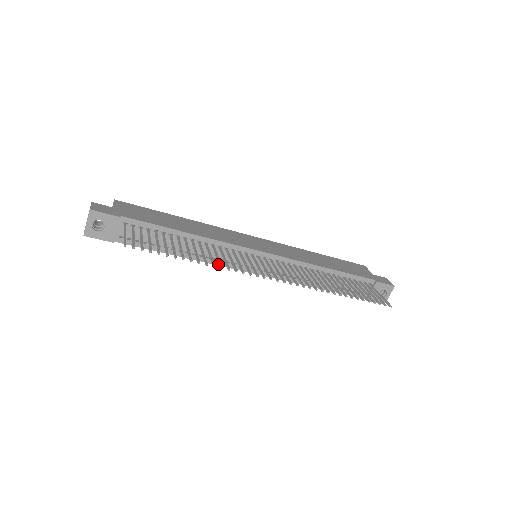
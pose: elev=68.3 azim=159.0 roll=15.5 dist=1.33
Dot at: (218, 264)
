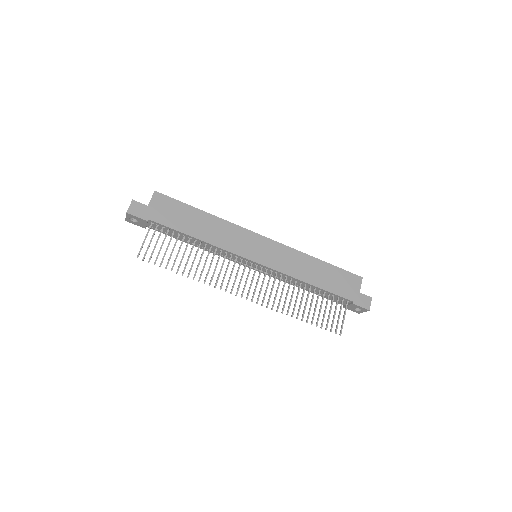
Dot at: (222, 256)
